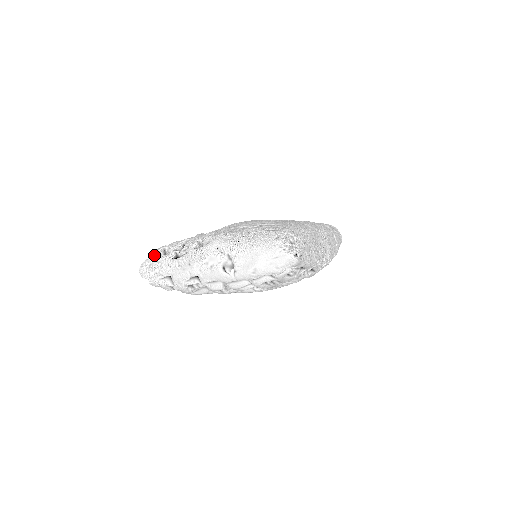
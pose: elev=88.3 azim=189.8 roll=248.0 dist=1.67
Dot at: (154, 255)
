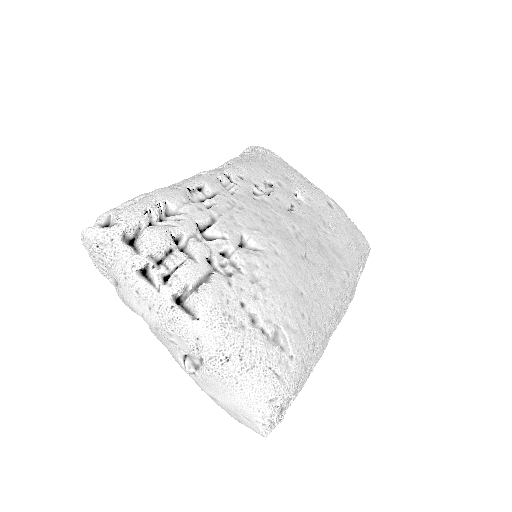
Dot at: (117, 235)
